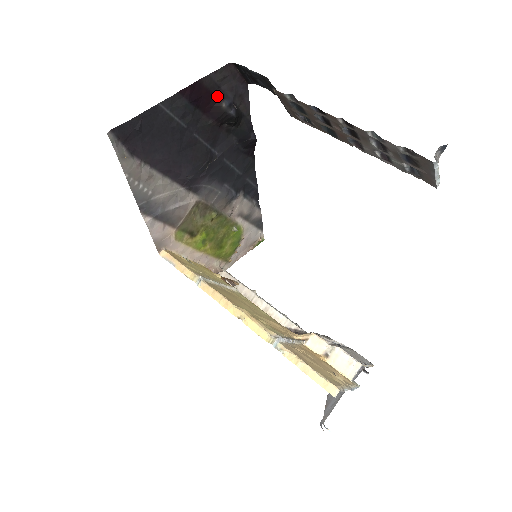
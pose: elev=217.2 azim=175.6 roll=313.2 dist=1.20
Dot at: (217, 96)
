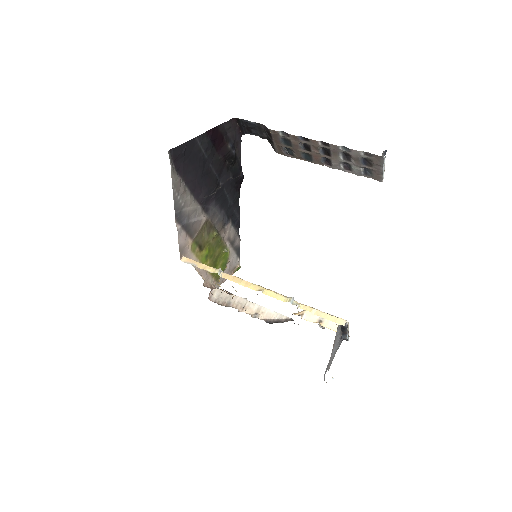
Dot at: (225, 139)
